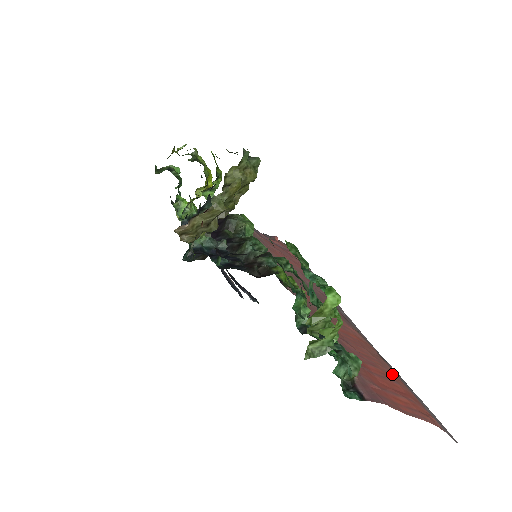
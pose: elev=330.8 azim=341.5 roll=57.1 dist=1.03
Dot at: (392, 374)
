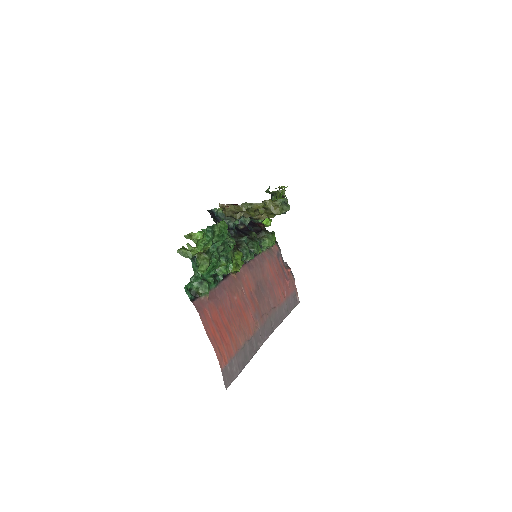
Dot at: (236, 338)
